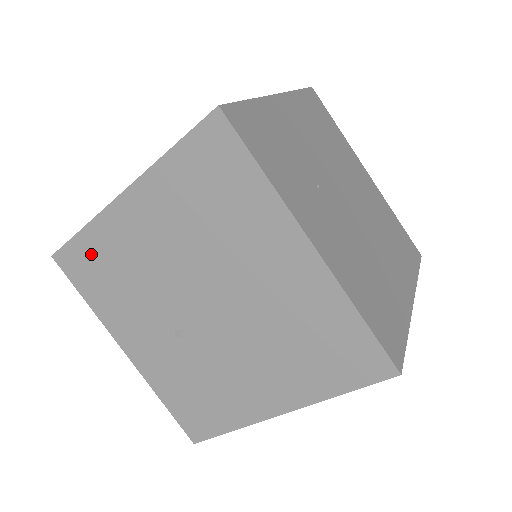
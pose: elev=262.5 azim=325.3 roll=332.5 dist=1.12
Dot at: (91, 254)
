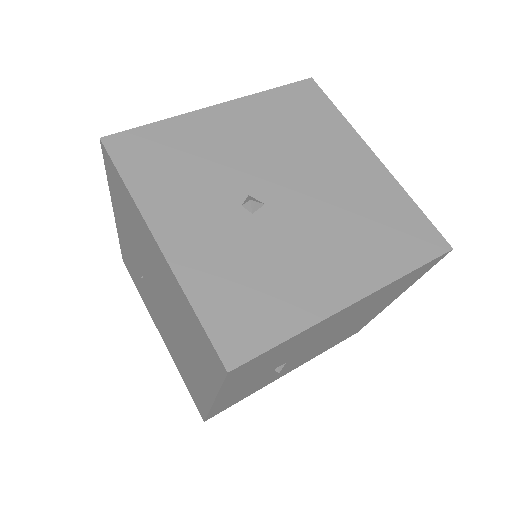
Dot at: (275, 352)
